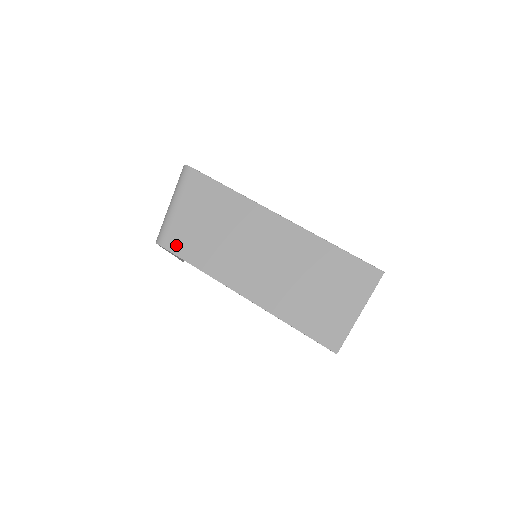
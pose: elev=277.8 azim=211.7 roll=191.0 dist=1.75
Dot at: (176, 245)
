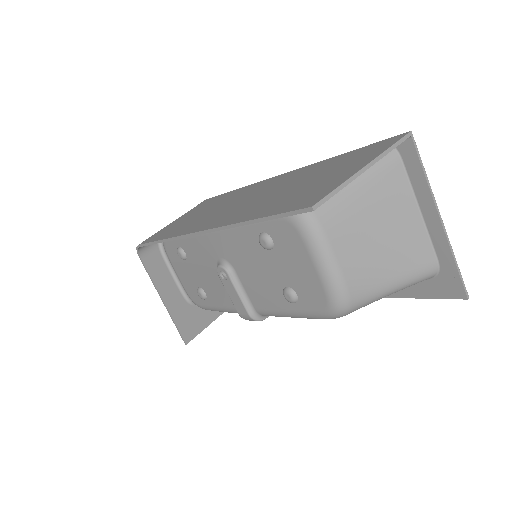
Dot at: occluded
